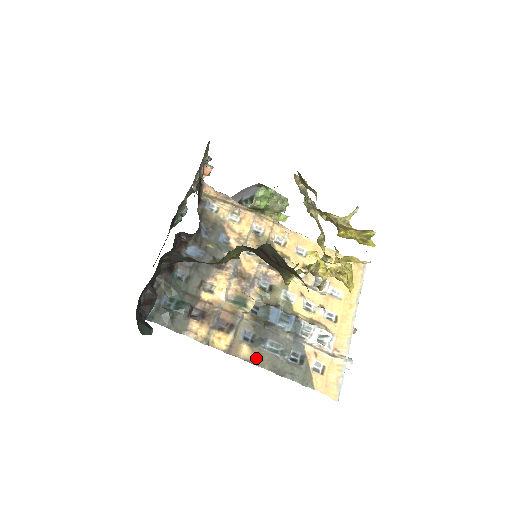
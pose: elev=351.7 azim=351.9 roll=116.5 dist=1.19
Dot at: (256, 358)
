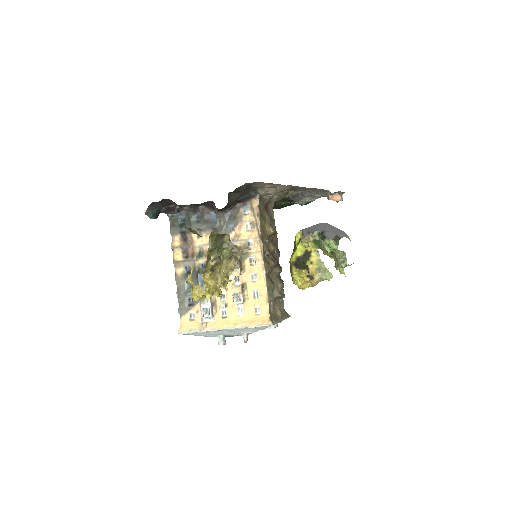
Dot at: (179, 278)
